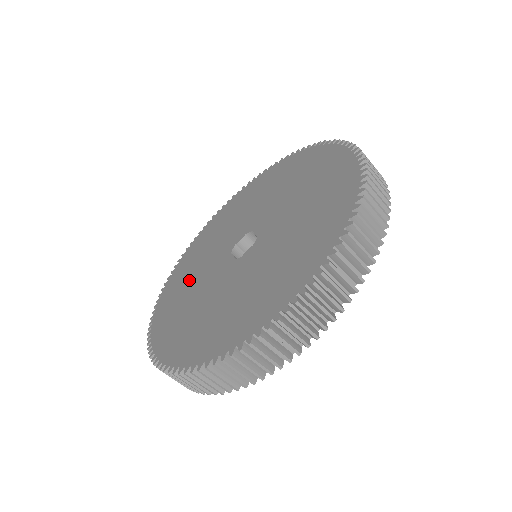
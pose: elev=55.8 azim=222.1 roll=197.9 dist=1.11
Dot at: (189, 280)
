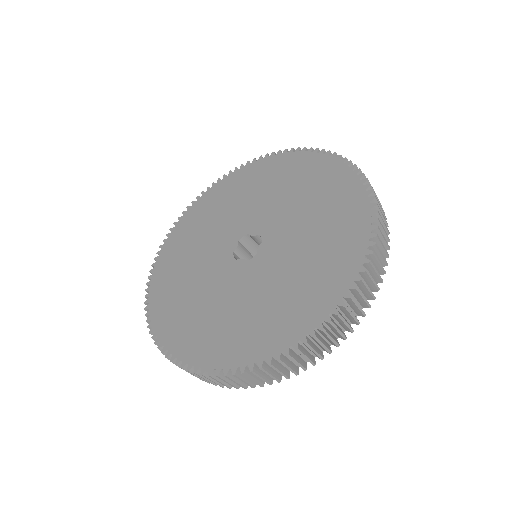
Dot at: (194, 303)
